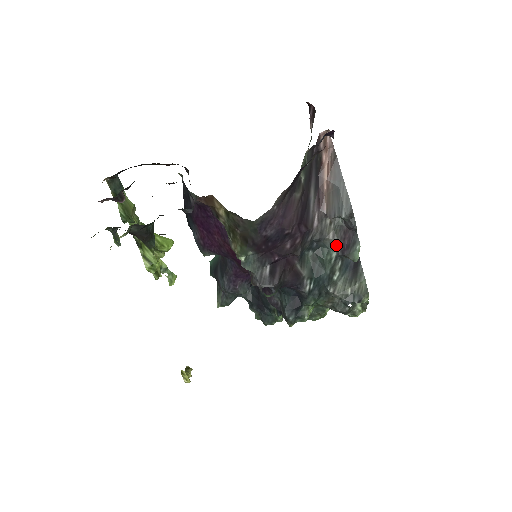
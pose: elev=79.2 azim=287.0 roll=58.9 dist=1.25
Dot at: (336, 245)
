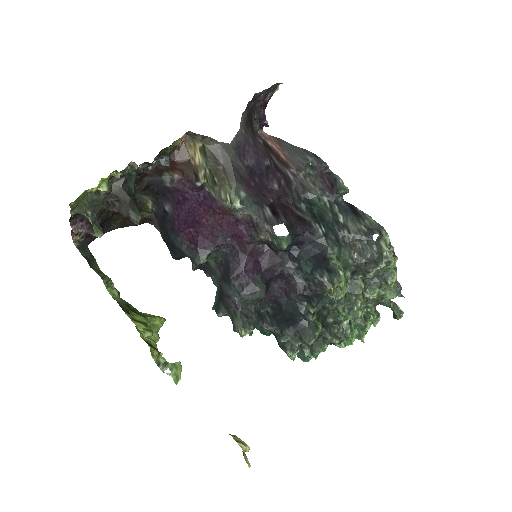
Dot at: (321, 191)
